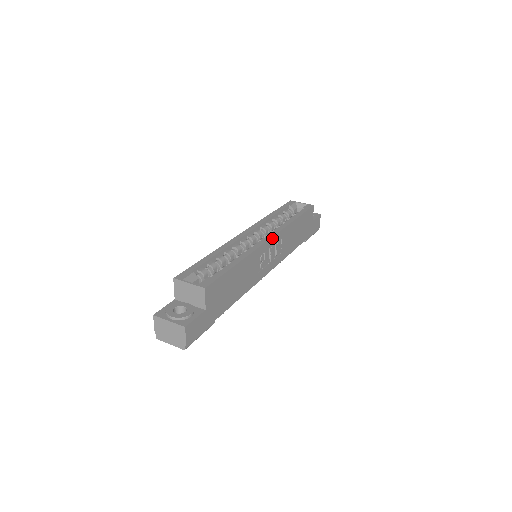
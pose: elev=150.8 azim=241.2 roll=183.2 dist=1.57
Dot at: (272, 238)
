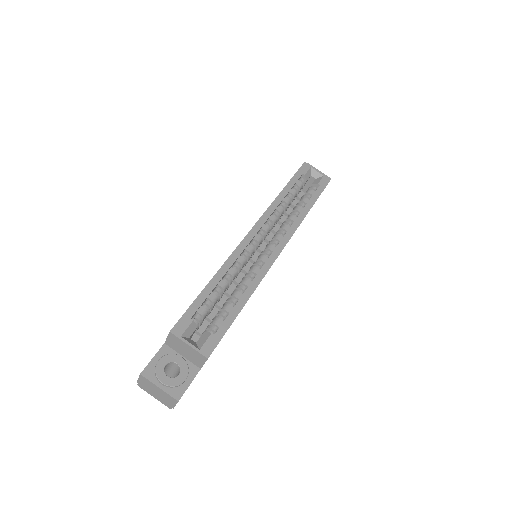
Dot at: (282, 249)
